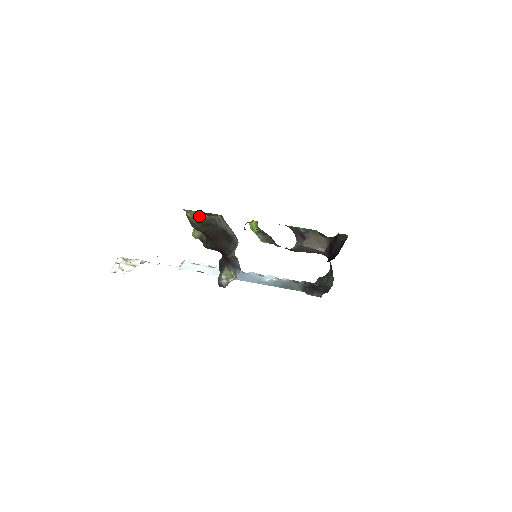
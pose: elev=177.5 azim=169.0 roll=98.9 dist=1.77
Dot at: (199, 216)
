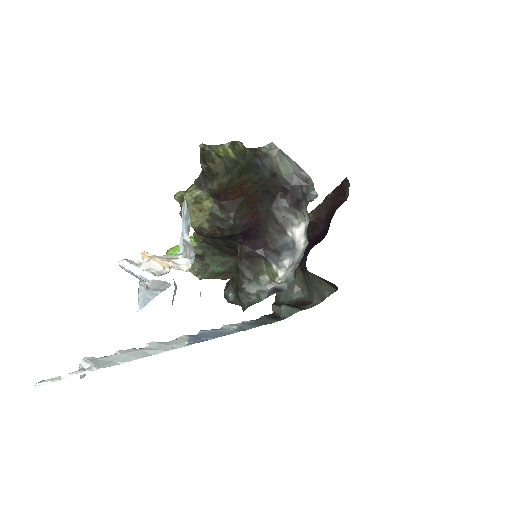
Dot at: (235, 152)
